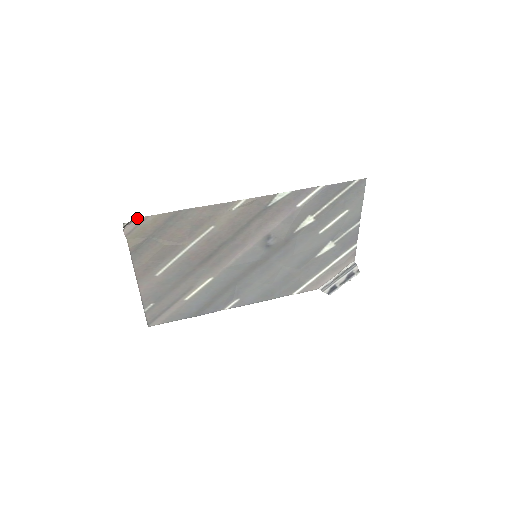
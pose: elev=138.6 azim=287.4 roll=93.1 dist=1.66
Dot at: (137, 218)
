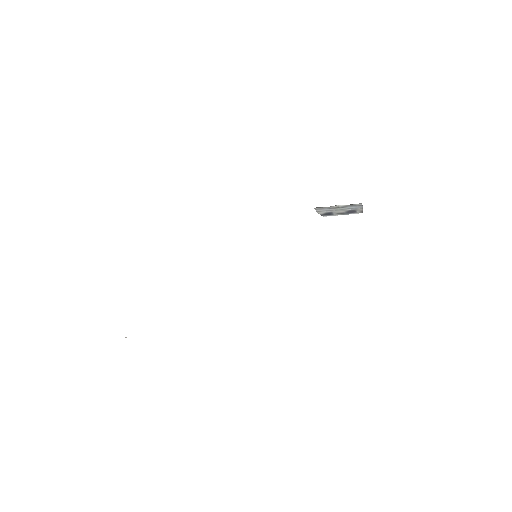
Dot at: occluded
